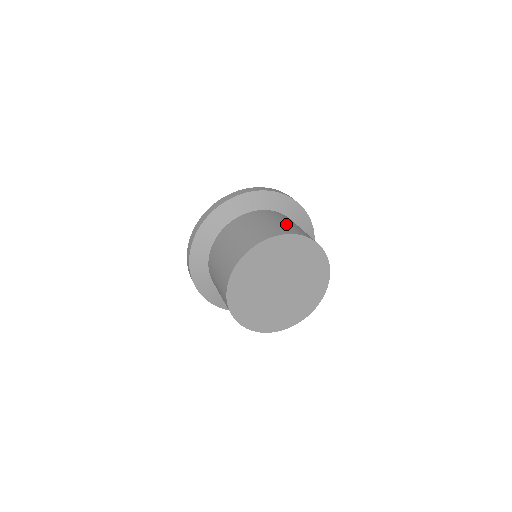
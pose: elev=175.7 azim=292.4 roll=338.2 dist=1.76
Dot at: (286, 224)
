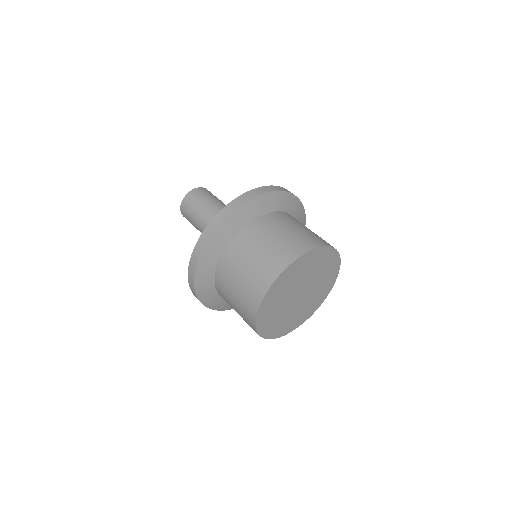
Dot at: (291, 236)
